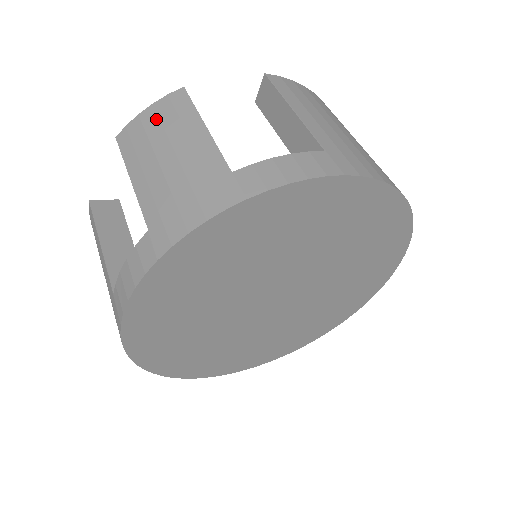
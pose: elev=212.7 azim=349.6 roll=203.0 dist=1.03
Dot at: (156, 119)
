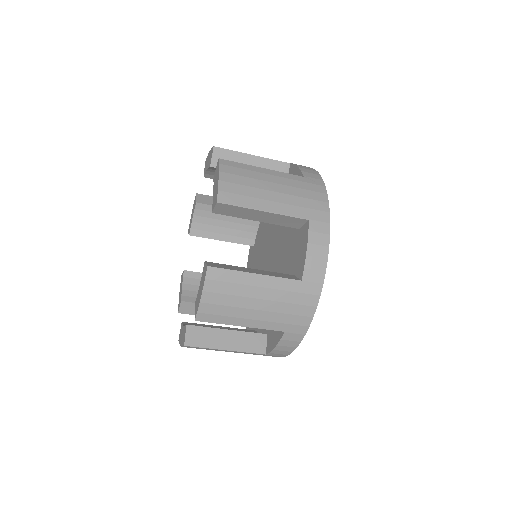
Dot at: (219, 296)
